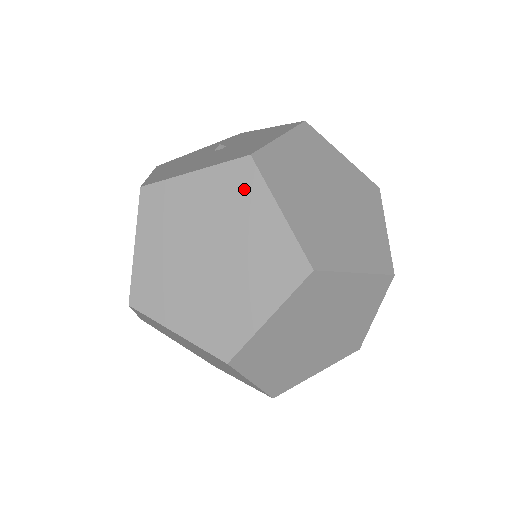
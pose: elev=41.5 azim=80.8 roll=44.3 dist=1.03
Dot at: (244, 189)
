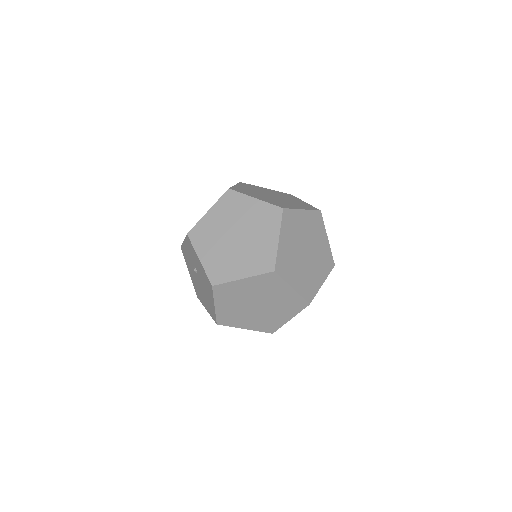
Dot at: occluded
